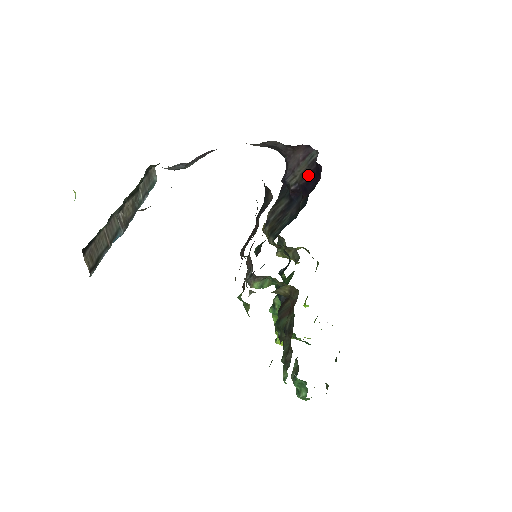
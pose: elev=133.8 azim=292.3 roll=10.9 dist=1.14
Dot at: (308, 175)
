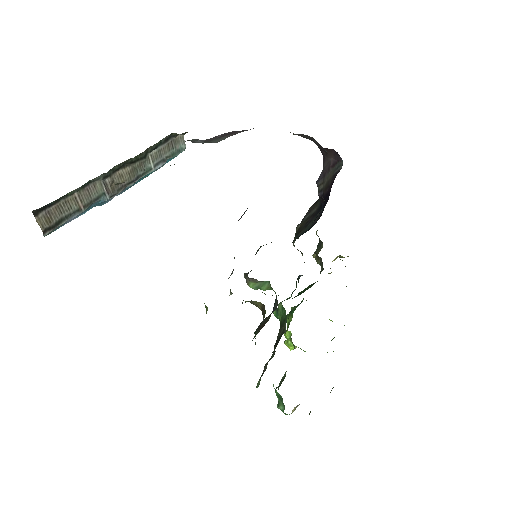
Dot at: (329, 187)
